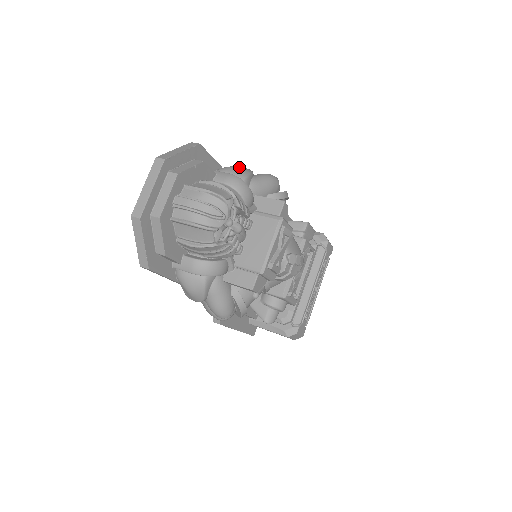
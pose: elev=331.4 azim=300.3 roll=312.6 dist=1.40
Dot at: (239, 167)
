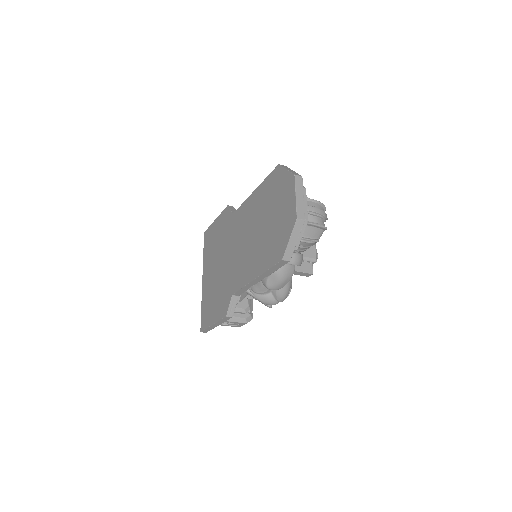
Dot at: occluded
